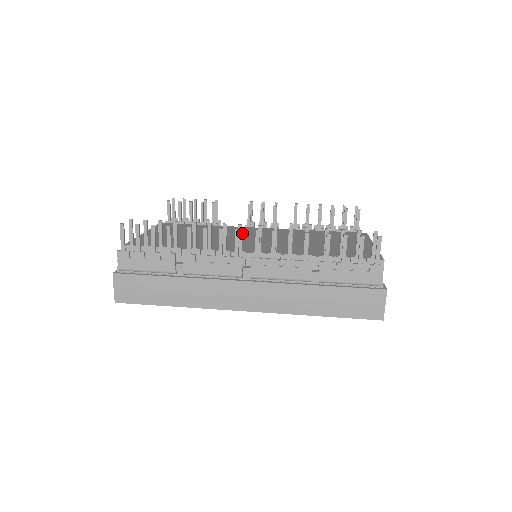
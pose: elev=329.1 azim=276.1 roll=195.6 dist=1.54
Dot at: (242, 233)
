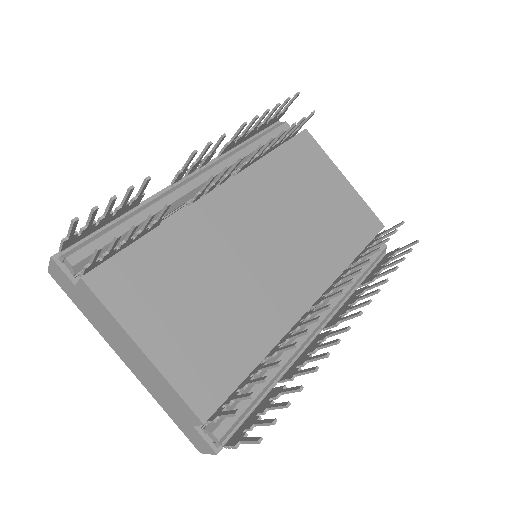
Dot at: (231, 235)
